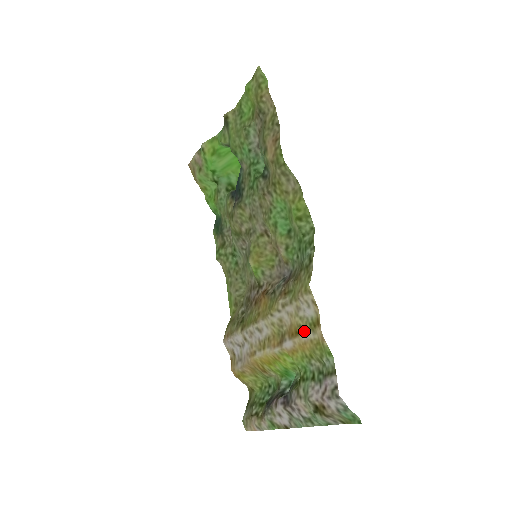
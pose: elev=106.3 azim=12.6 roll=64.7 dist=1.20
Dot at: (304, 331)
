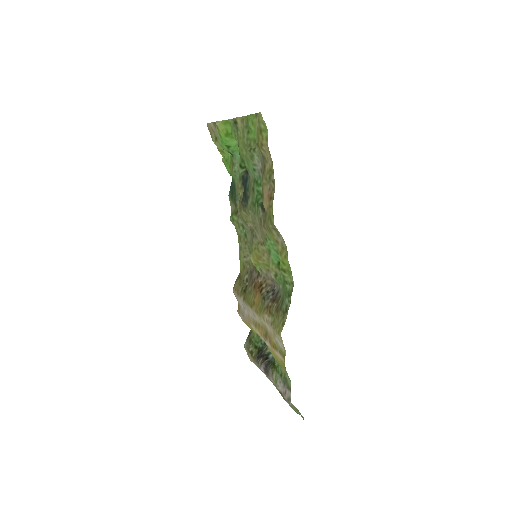
Dot at: (277, 350)
